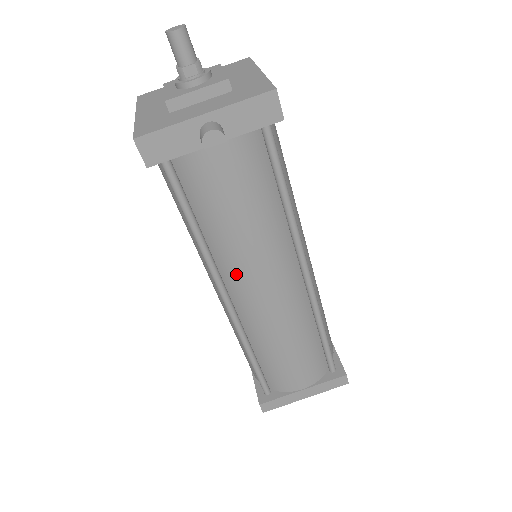
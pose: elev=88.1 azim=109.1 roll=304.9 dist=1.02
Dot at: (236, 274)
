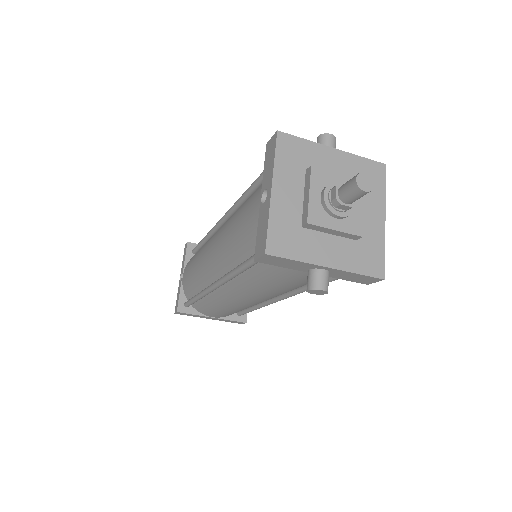
Dot at: (240, 289)
